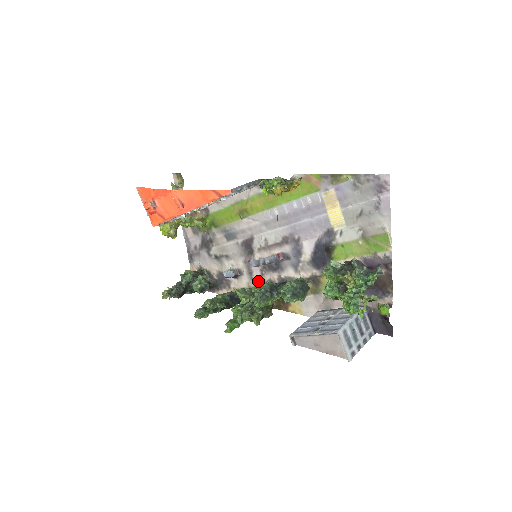
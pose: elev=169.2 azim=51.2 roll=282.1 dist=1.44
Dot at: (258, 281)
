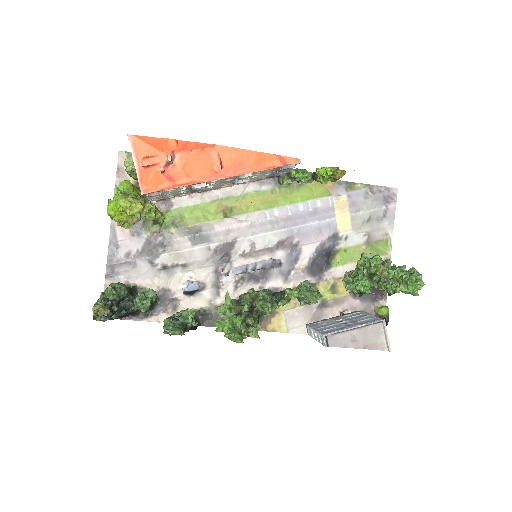
Dot at: occluded
